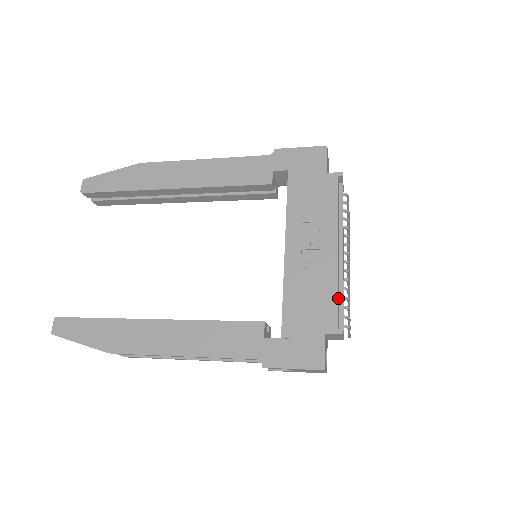
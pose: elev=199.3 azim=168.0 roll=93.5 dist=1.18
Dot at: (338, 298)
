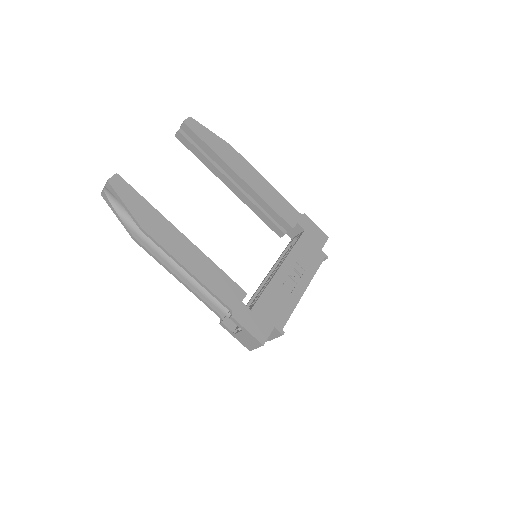
Dot at: occluded
